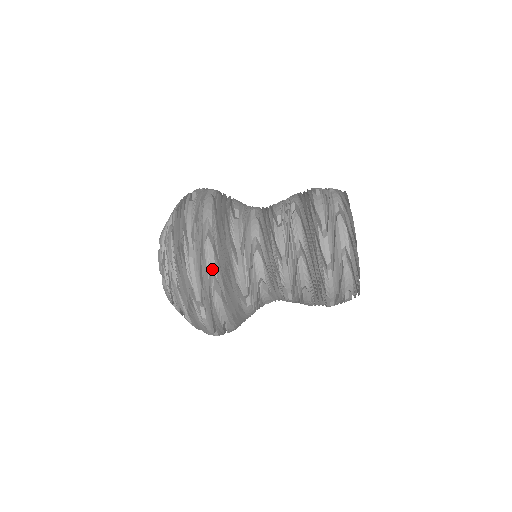
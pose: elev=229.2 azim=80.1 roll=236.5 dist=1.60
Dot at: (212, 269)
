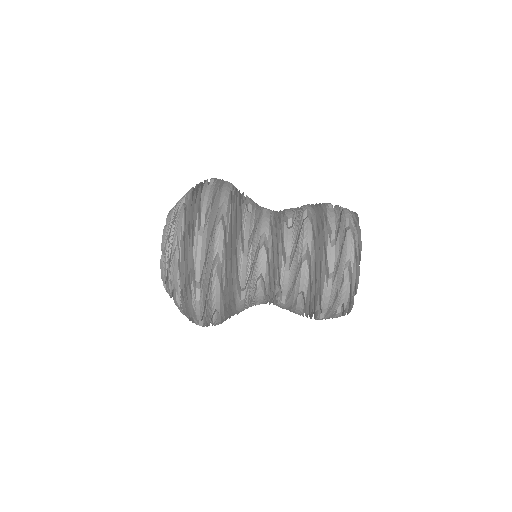
Dot at: (219, 252)
